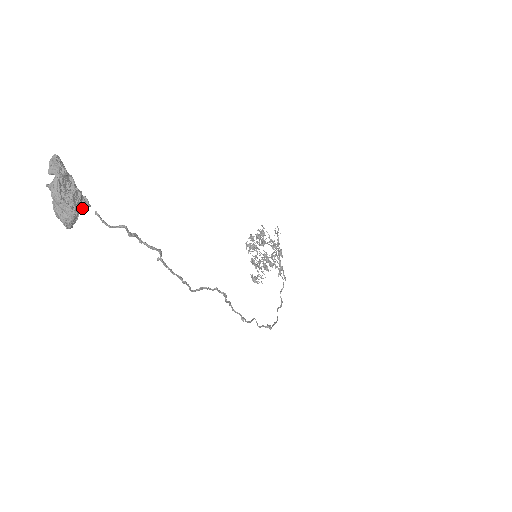
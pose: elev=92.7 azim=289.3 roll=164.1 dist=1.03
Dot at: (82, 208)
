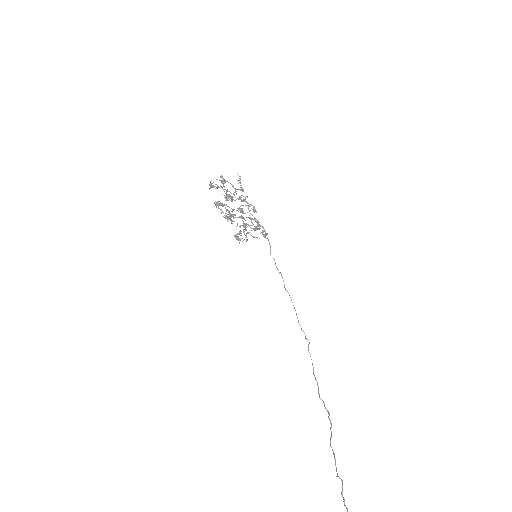
Dot at: out of frame
